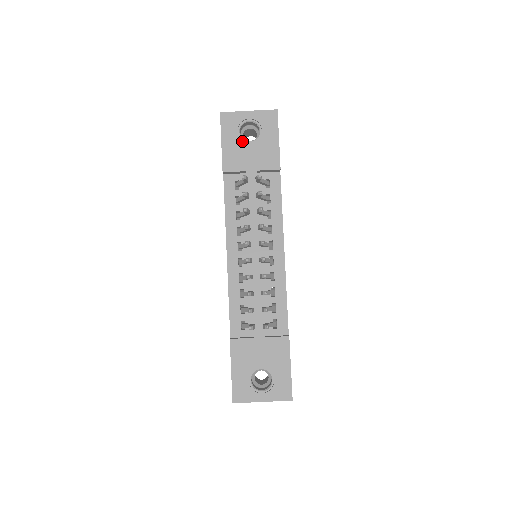
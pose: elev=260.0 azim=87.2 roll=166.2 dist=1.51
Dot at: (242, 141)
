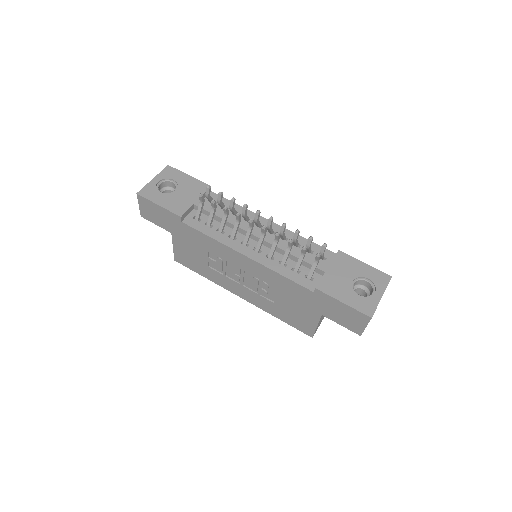
Dot at: (170, 194)
